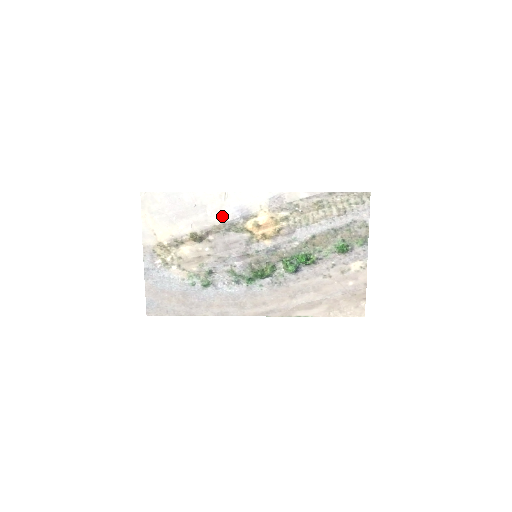
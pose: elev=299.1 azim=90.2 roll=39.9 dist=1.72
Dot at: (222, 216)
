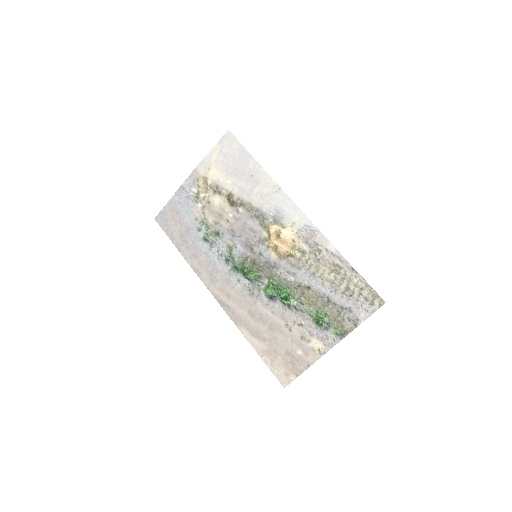
Dot at: (262, 202)
